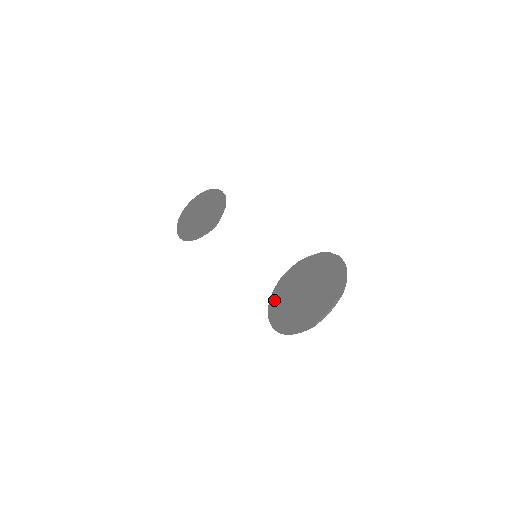
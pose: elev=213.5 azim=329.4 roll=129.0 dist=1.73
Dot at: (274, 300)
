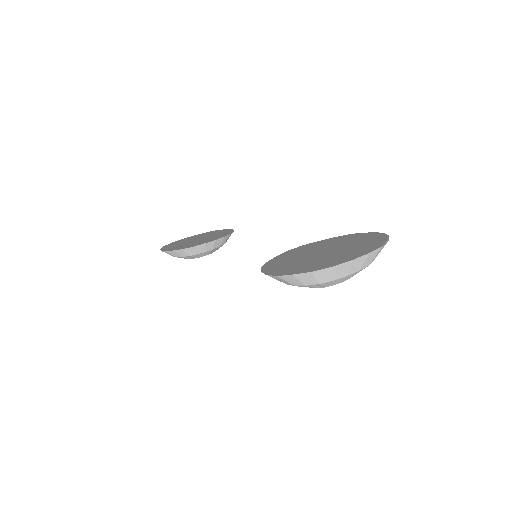
Dot at: (273, 265)
